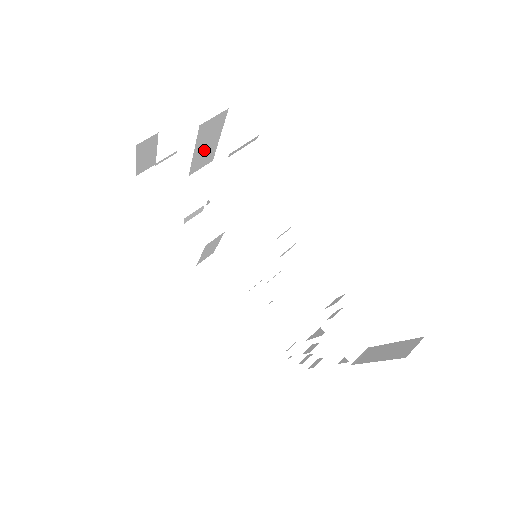
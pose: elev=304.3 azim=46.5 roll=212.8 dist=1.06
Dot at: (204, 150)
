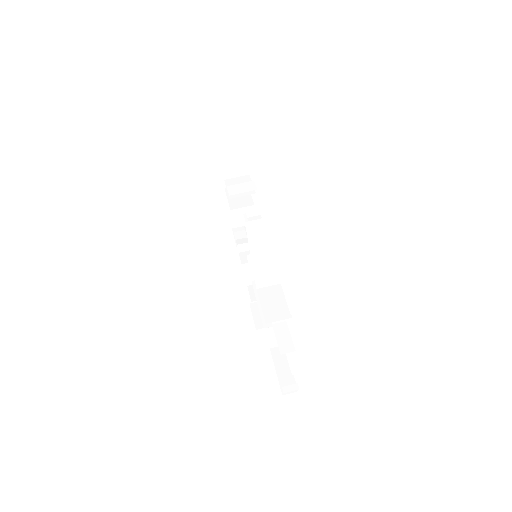
Dot at: (231, 164)
